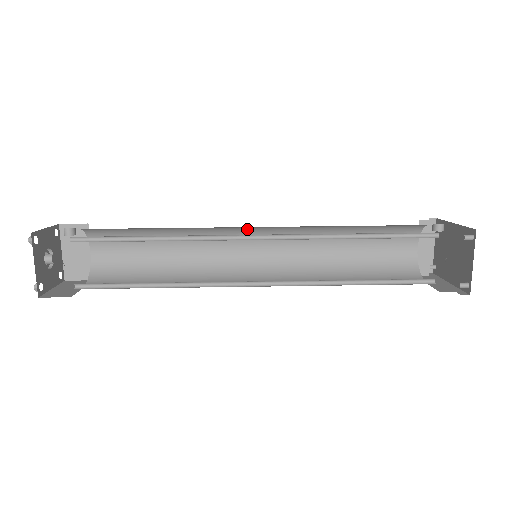
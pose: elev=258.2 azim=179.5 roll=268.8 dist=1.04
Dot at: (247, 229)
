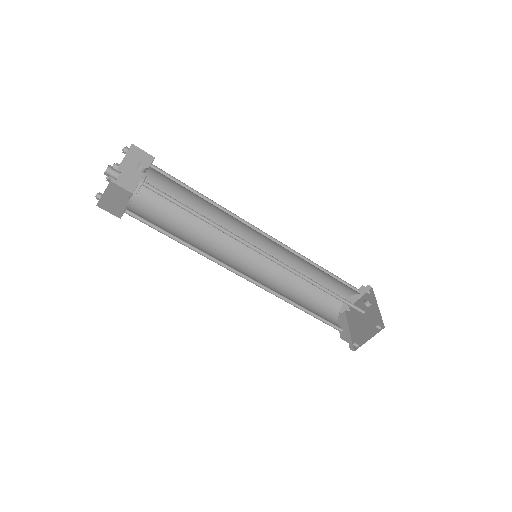
Dot at: occluded
